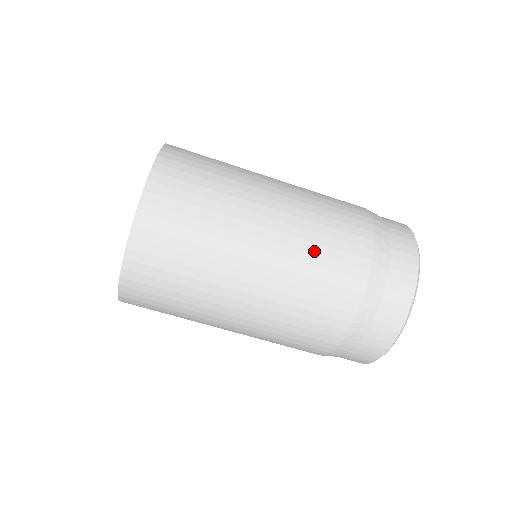
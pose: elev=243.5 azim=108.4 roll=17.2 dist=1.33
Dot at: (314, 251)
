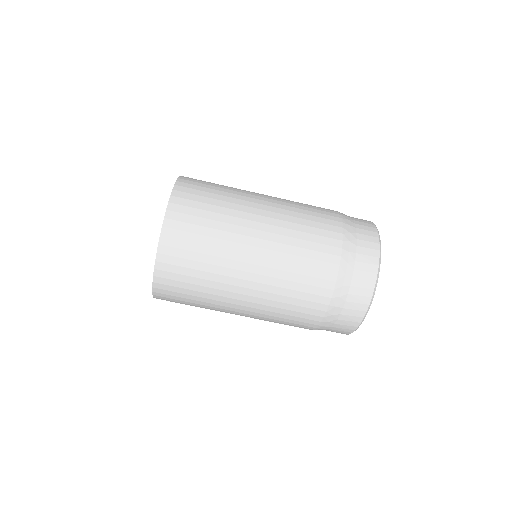
Dot at: (296, 245)
